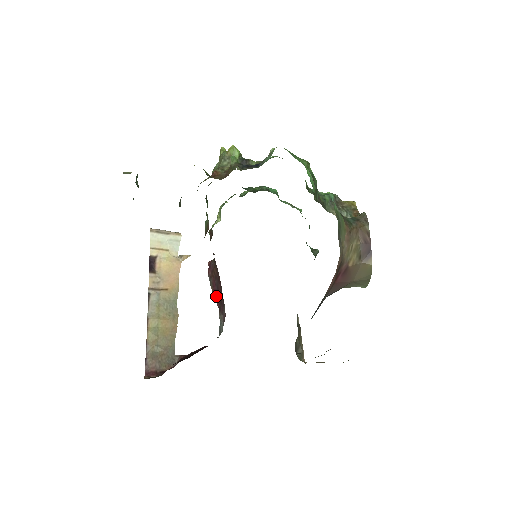
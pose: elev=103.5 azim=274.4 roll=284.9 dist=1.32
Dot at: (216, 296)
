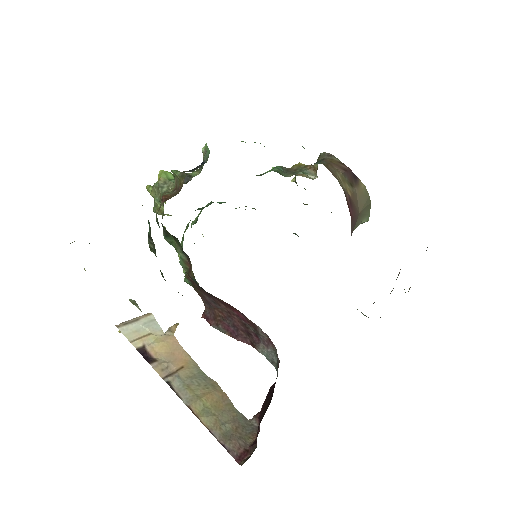
Dot at: (238, 336)
